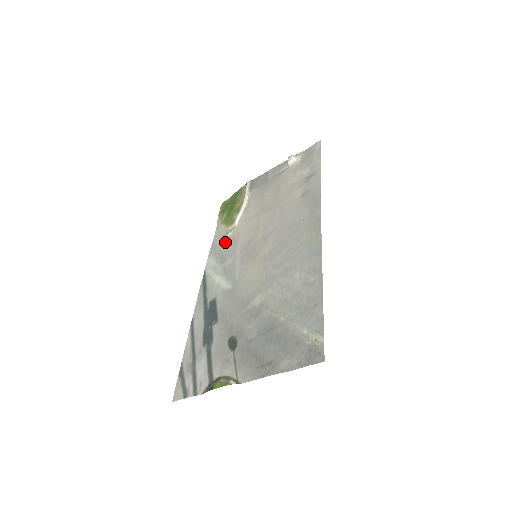
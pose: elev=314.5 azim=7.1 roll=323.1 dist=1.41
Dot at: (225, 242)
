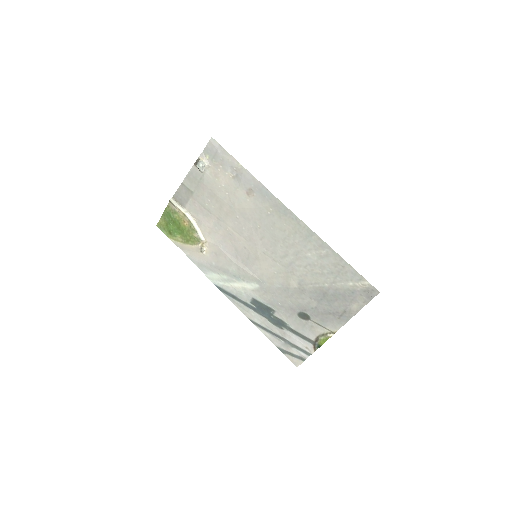
Dot at: (208, 257)
